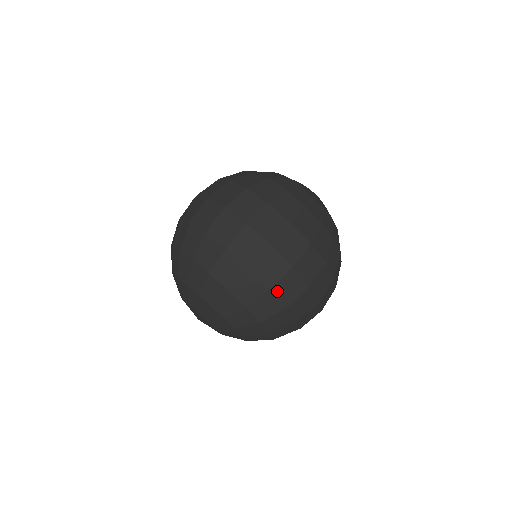
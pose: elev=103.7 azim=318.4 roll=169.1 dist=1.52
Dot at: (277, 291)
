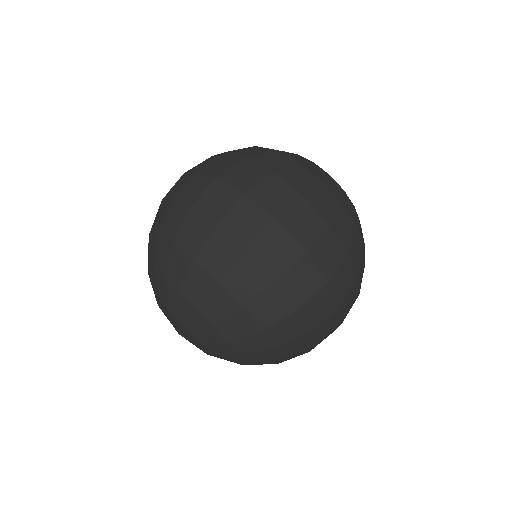
Dot at: (305, 312)
